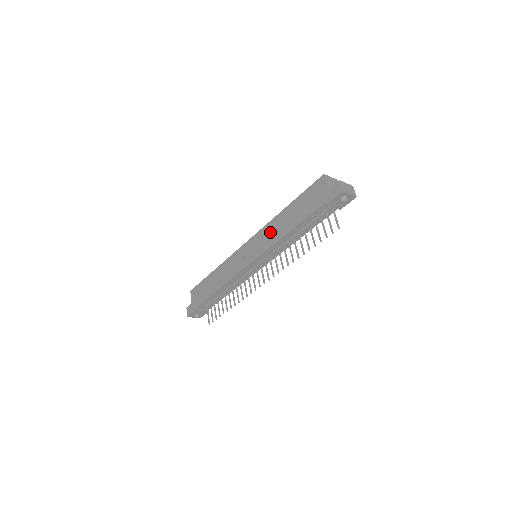
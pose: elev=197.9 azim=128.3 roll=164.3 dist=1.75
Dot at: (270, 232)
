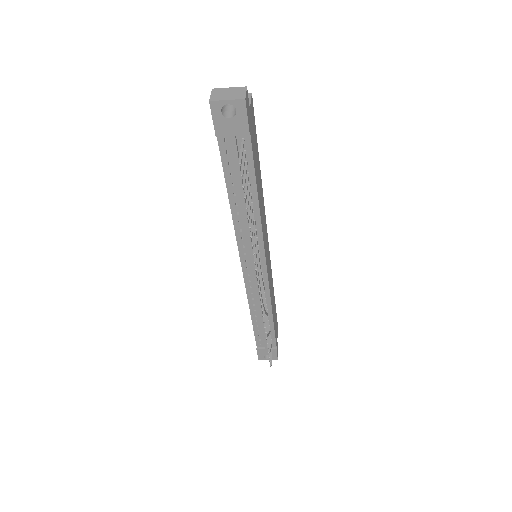
Dot at: occluded
